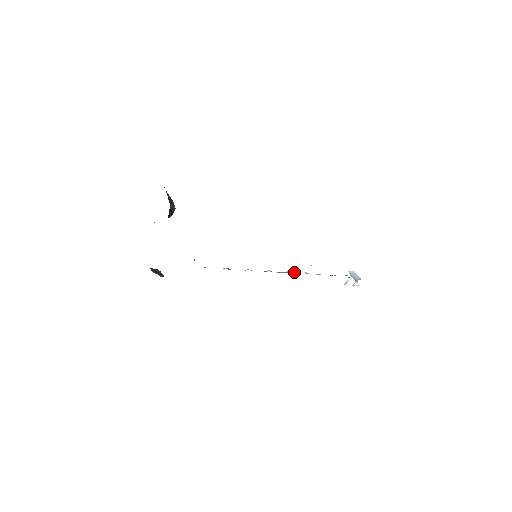
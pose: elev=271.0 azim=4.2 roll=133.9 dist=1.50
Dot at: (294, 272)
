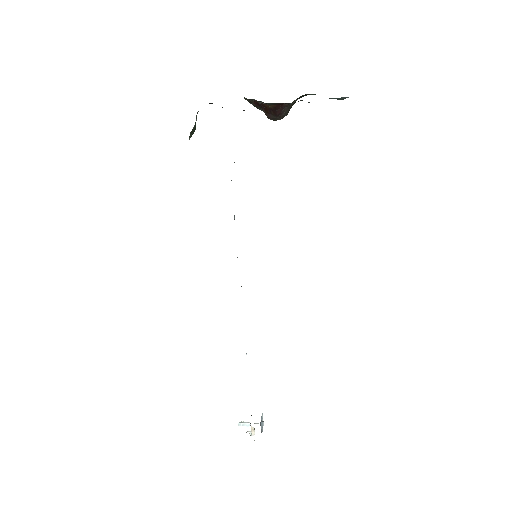
Dot at: occluded
